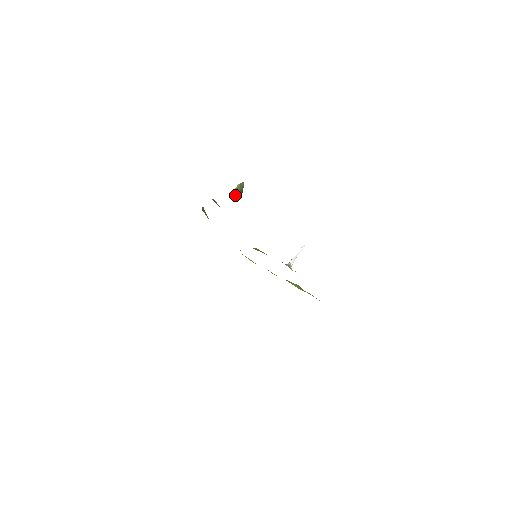
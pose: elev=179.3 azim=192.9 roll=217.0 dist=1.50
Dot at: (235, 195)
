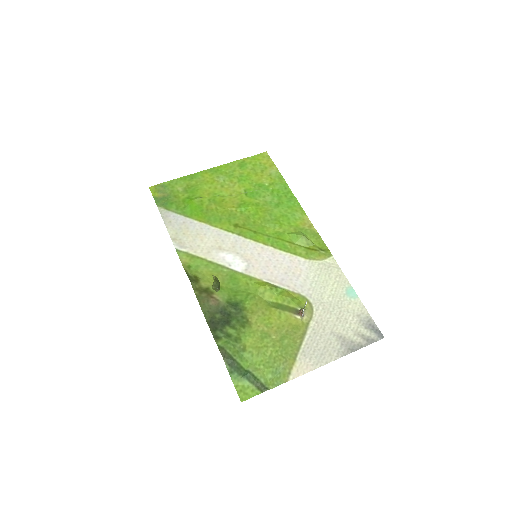
Dot at: (216, 290)
